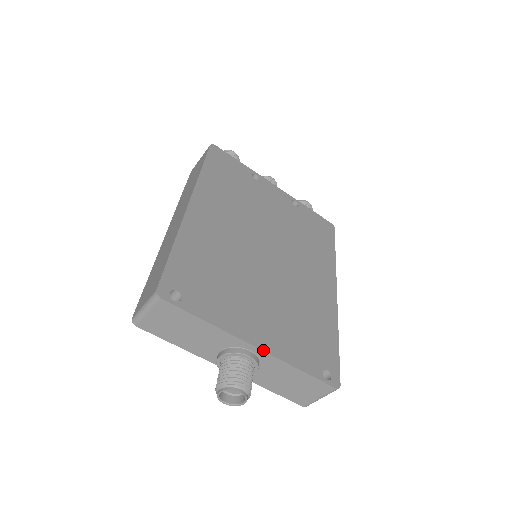
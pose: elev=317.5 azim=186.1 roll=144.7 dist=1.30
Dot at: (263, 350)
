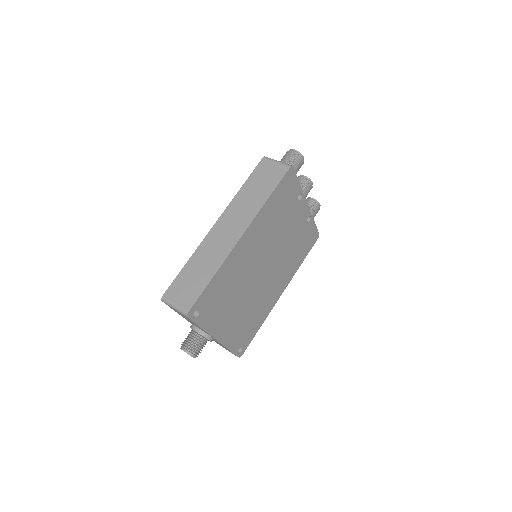
Dot at: (219, 341)
